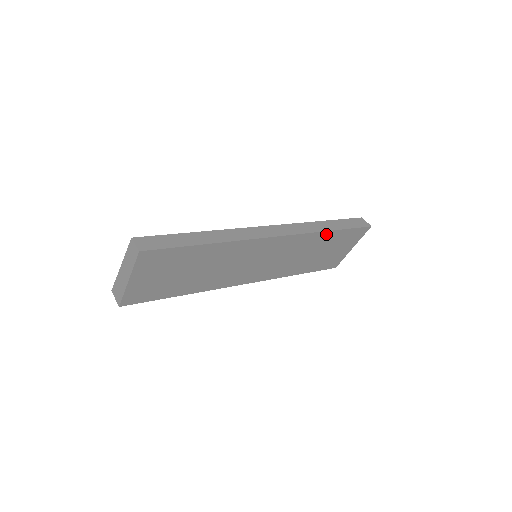
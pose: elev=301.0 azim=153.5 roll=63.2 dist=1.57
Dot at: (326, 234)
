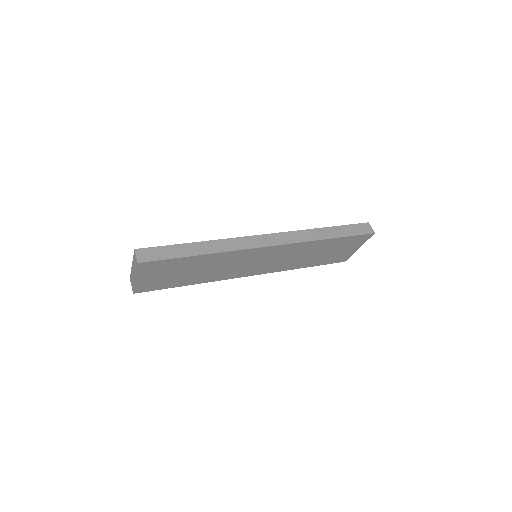
Dot at: (323, 241)
